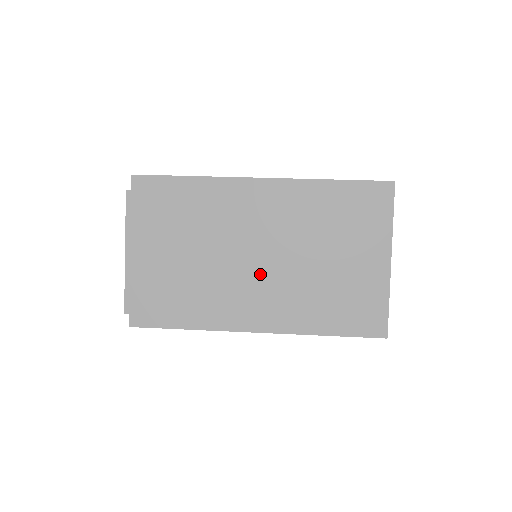
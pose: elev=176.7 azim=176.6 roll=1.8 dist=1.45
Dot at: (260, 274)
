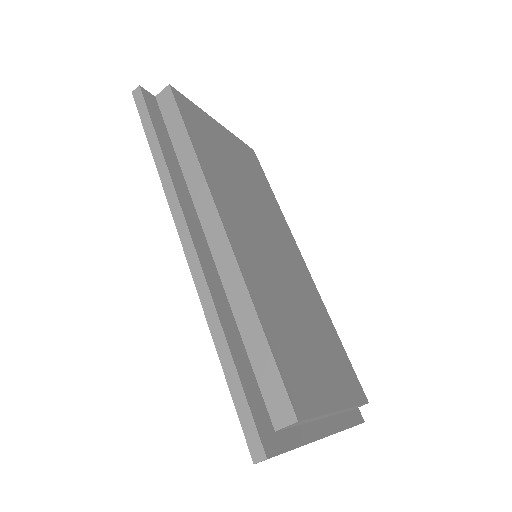
Dot at: (262, 248)
